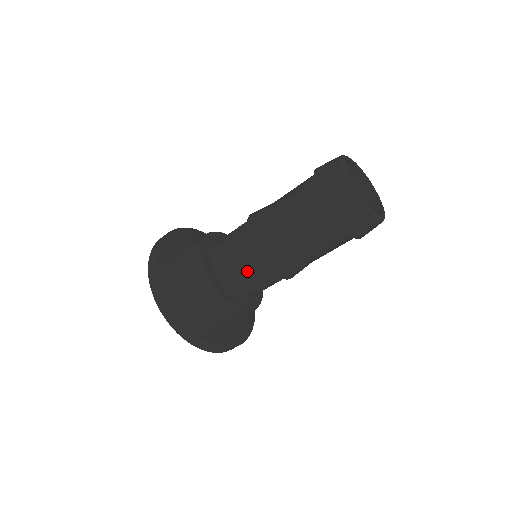
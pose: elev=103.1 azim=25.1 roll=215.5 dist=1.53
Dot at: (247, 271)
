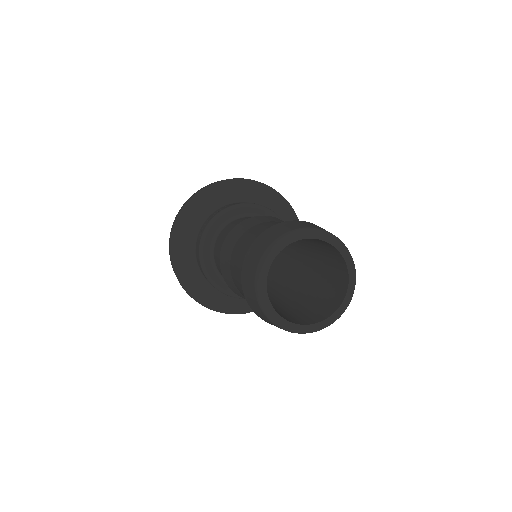
Dot at: occluded
